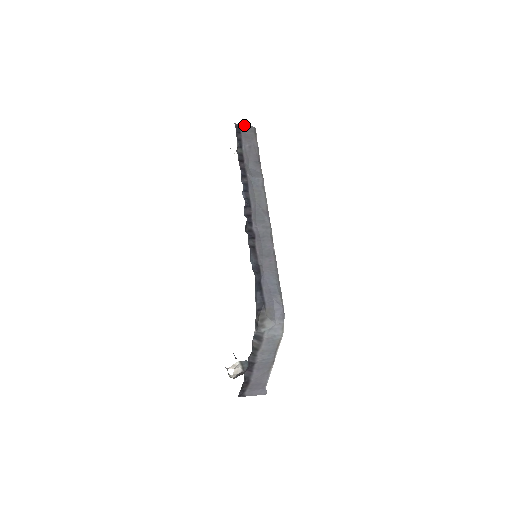
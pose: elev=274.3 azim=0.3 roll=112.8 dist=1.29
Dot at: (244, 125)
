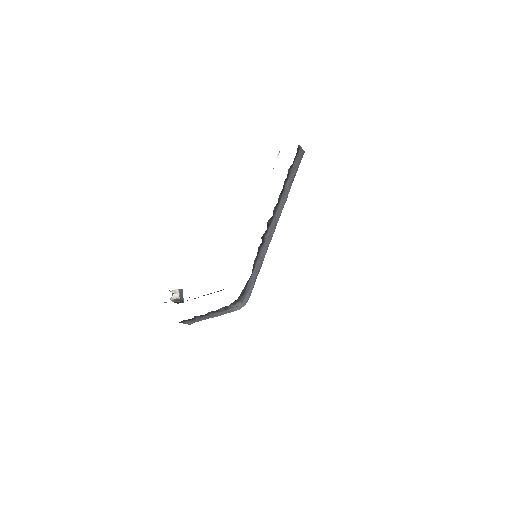
Dot at: occluded
